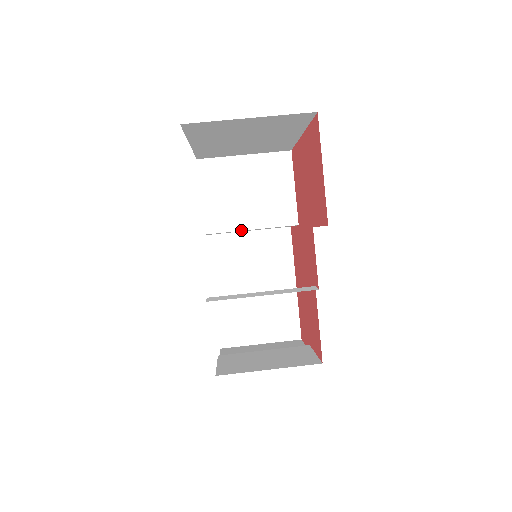
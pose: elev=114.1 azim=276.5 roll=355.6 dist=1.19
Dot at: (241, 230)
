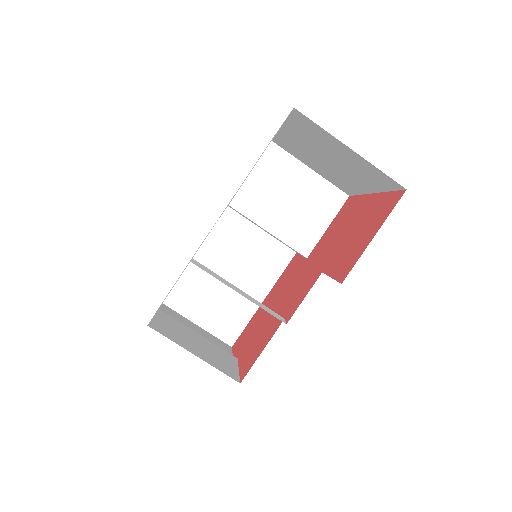
Dot at: (259, 225)
